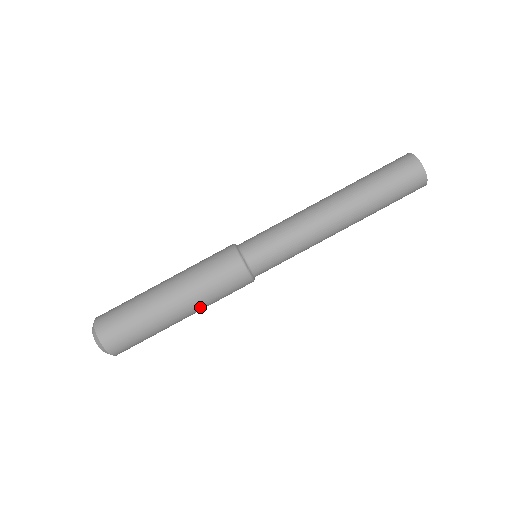
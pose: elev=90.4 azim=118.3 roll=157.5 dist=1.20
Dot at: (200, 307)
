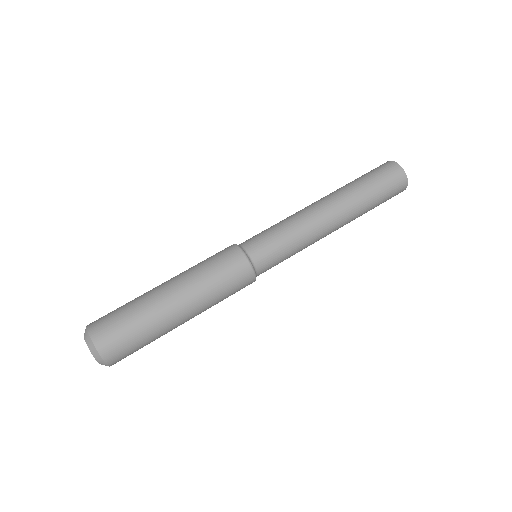
Dot at: (191, 285)
